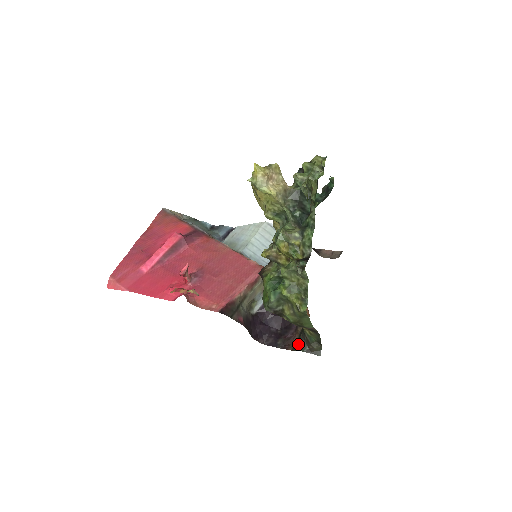
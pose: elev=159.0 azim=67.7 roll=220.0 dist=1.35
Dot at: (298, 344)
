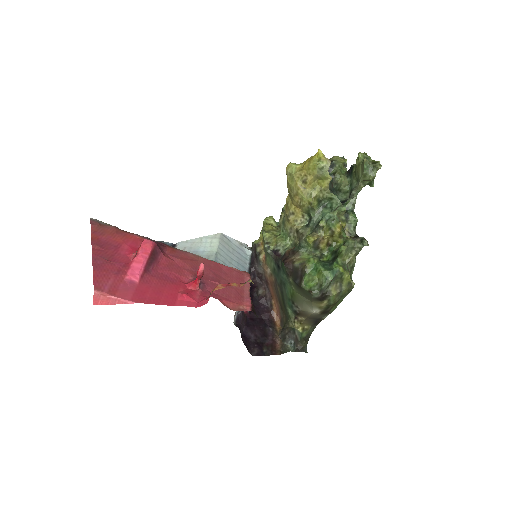
Dot at: (286, 346)
